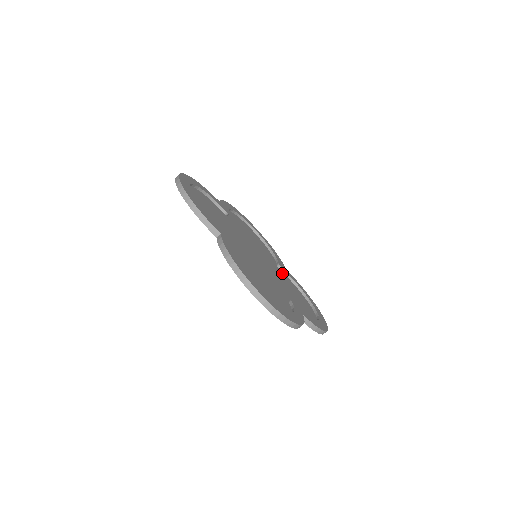
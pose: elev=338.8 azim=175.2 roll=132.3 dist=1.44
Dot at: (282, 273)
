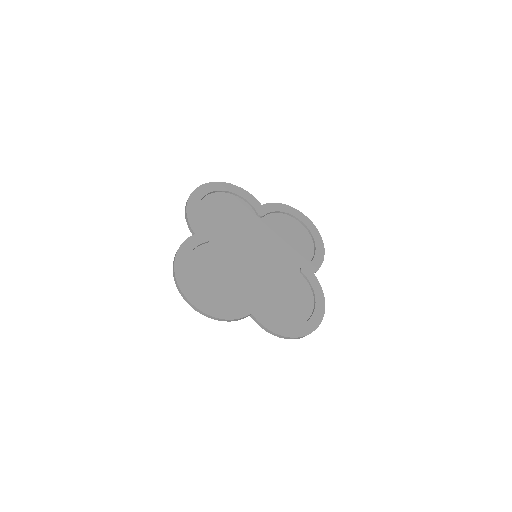
Dot at: (299, 276)
